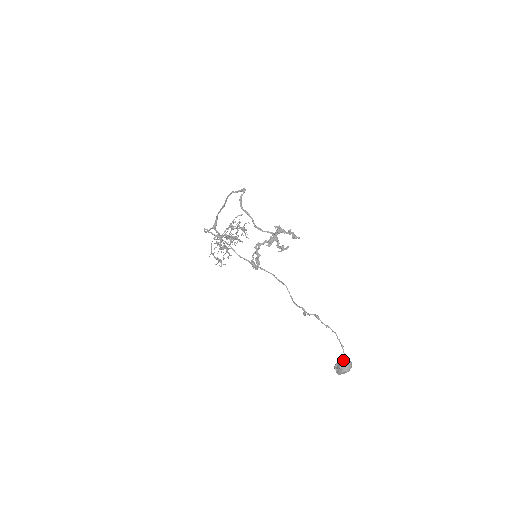
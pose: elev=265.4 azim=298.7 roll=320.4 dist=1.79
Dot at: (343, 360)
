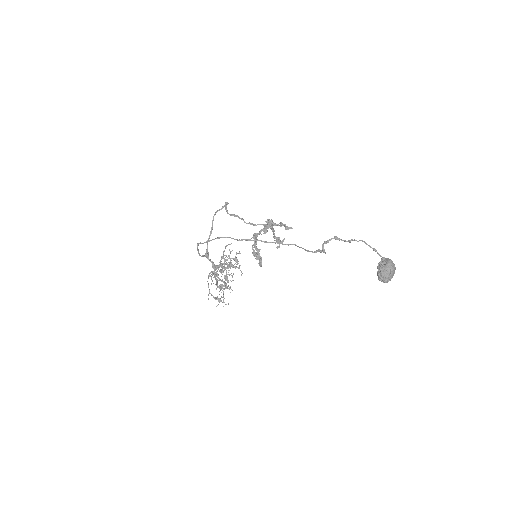
Dot at: (382, 261)
